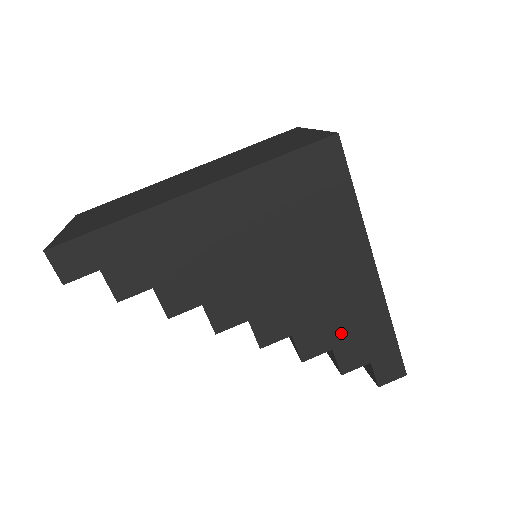
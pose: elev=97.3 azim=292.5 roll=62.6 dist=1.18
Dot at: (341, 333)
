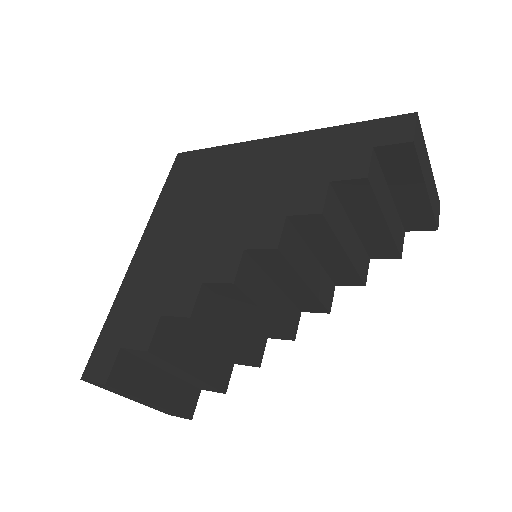
Dot at: (318, 171)
